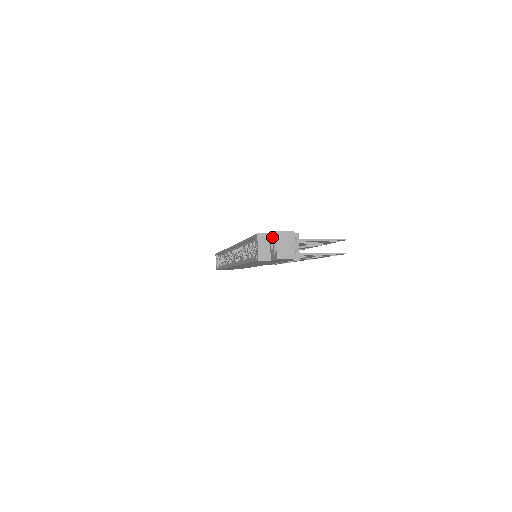
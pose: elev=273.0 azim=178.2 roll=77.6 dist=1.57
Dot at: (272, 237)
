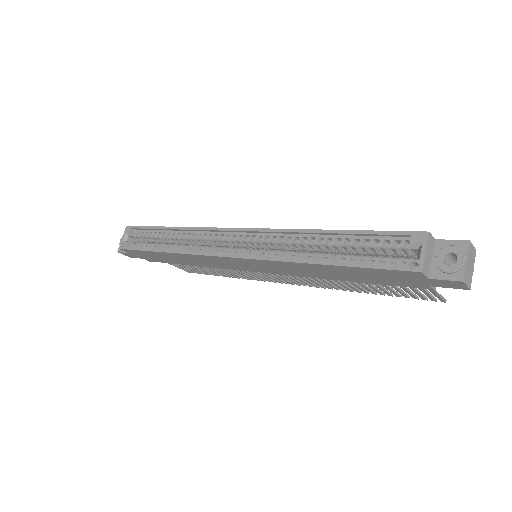
Dot at: (457, 247)
